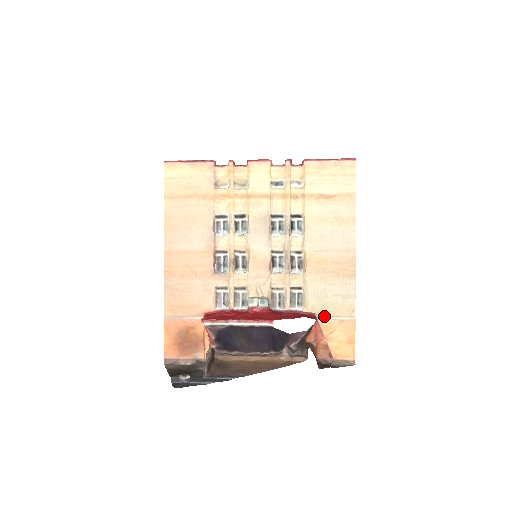
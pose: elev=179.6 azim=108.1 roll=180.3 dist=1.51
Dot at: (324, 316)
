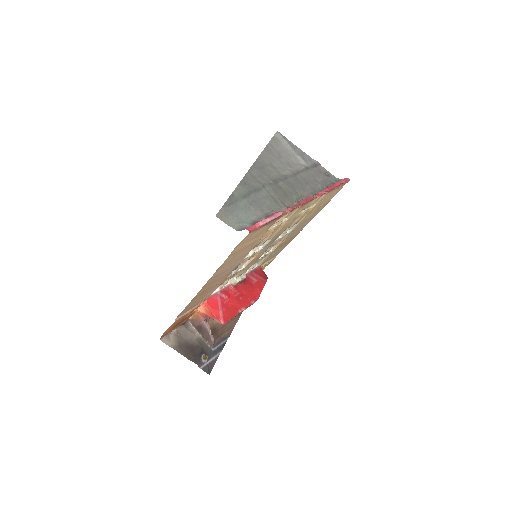
Dot at: (264, 264)
